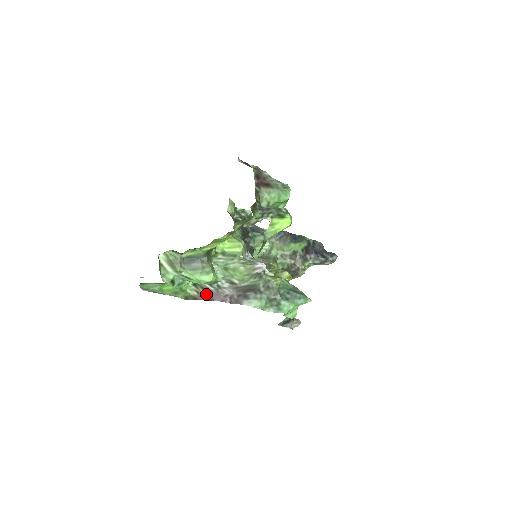
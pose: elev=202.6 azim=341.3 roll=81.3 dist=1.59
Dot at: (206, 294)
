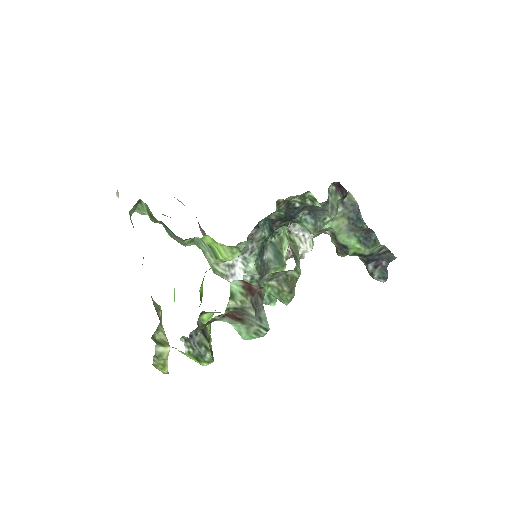
Dot at: occluded
